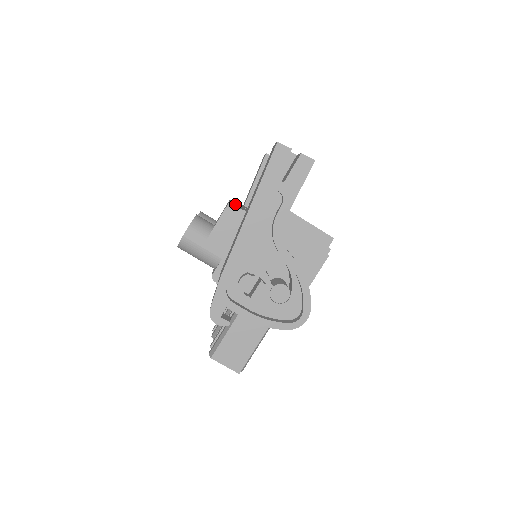
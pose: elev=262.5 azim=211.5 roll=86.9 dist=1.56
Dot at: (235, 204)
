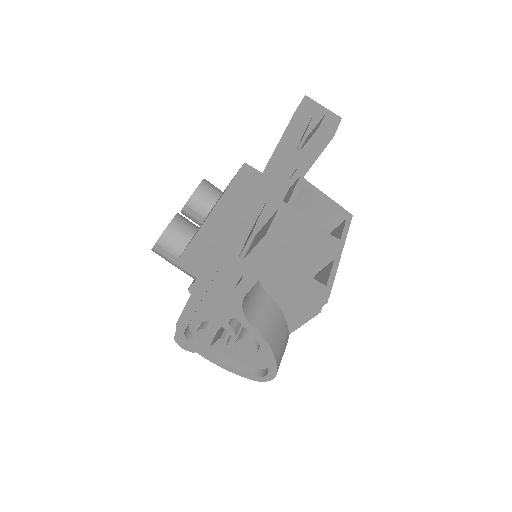
Dot at: (225, 207)
